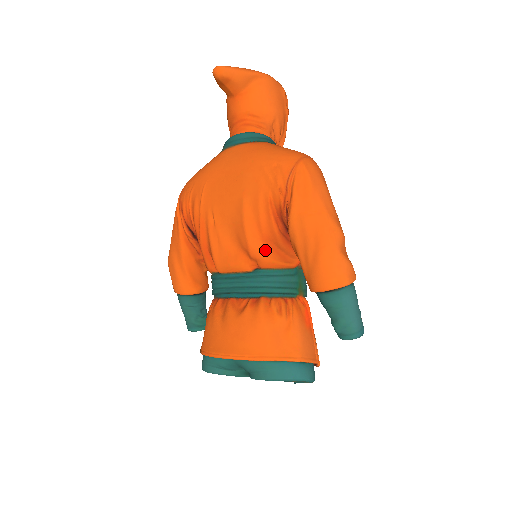
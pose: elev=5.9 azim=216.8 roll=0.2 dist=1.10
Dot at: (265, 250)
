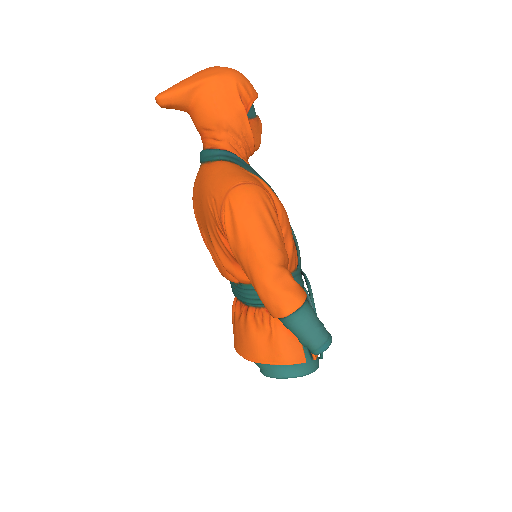
Dot at: (236, 270)
